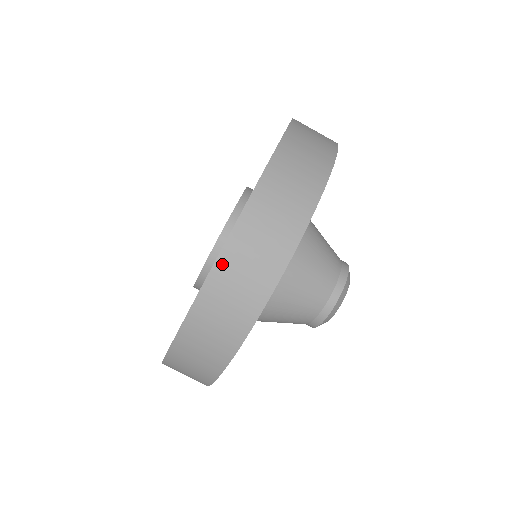
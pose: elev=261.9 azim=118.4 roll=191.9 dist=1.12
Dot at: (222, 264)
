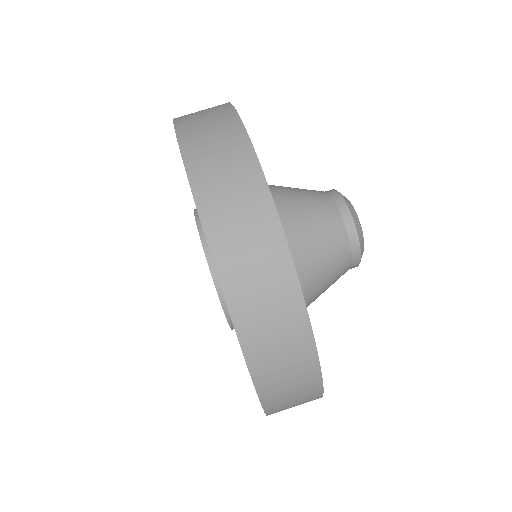
Dot at: (195, 176)
